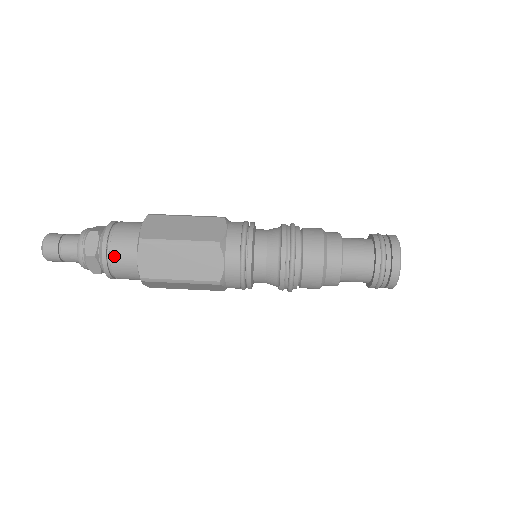
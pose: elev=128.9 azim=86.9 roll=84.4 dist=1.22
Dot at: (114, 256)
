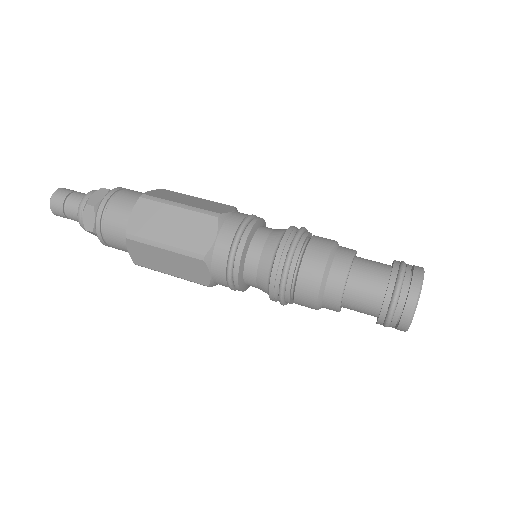
Dot at: (111, 208)
